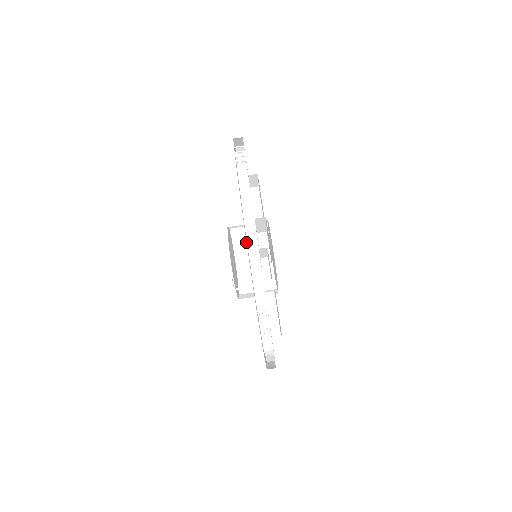
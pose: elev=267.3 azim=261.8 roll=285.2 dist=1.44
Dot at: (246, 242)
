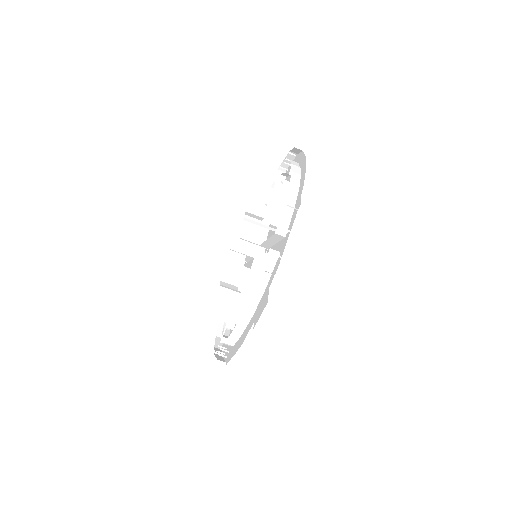
Dot at: (259, 219)
